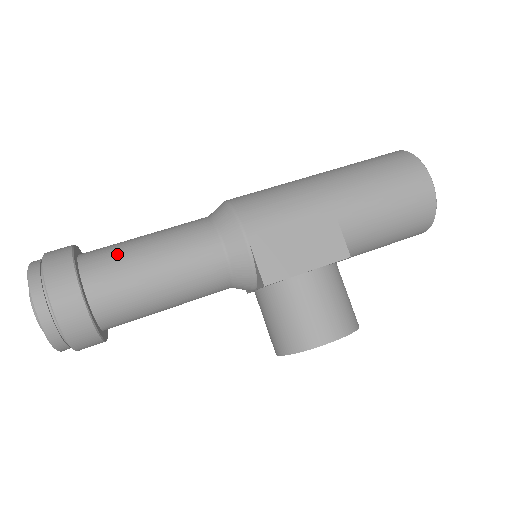
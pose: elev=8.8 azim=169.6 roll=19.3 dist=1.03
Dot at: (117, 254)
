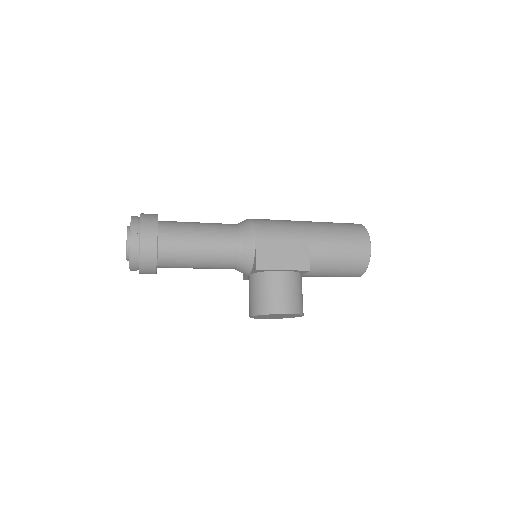
Dot at: (181, 226)
